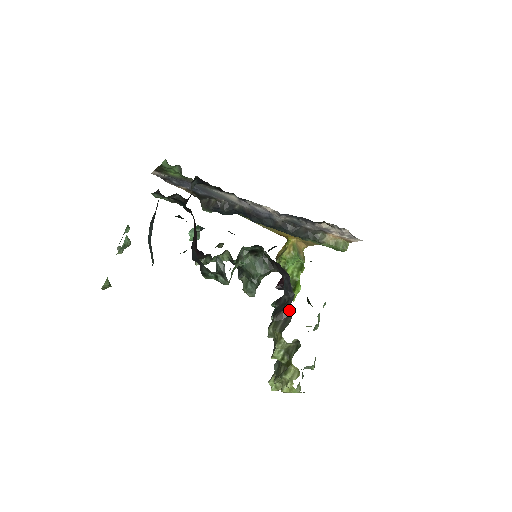
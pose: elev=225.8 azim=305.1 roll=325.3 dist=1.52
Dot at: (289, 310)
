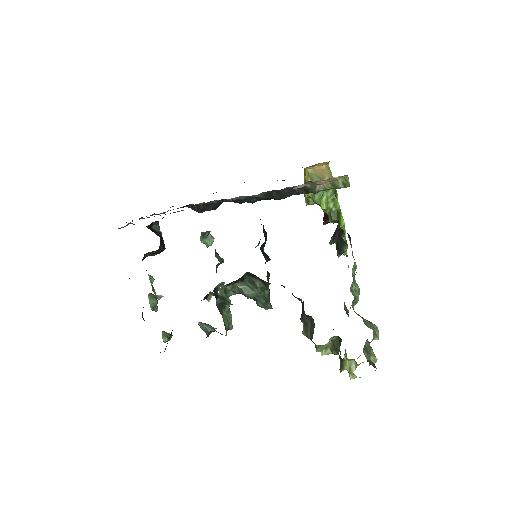
Dot at: occluded
